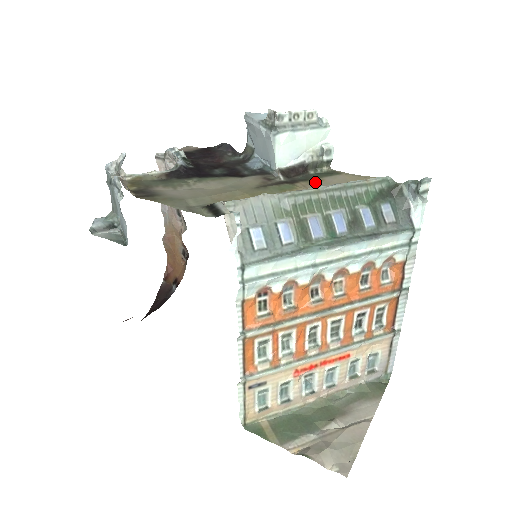
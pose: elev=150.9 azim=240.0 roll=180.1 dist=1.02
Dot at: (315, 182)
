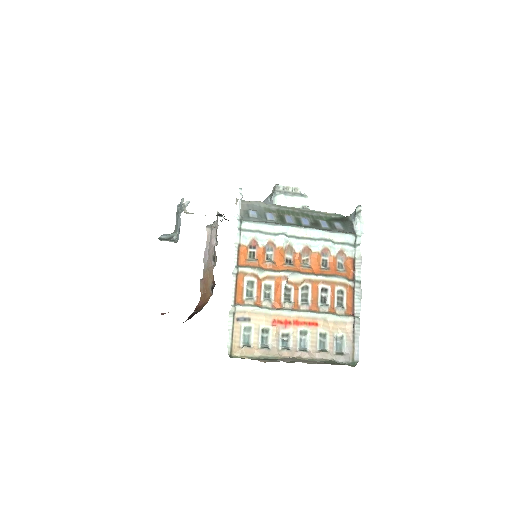
Dot at: occluded
